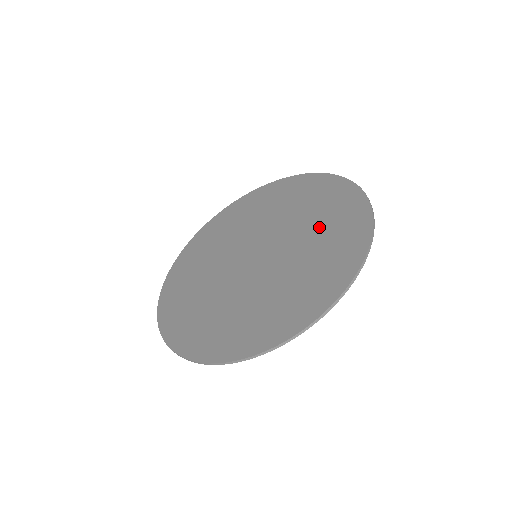
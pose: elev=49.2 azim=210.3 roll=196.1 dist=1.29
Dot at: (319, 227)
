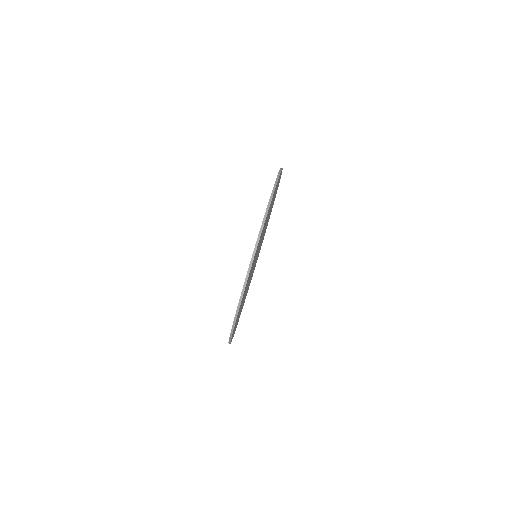
Dot at: occluded
